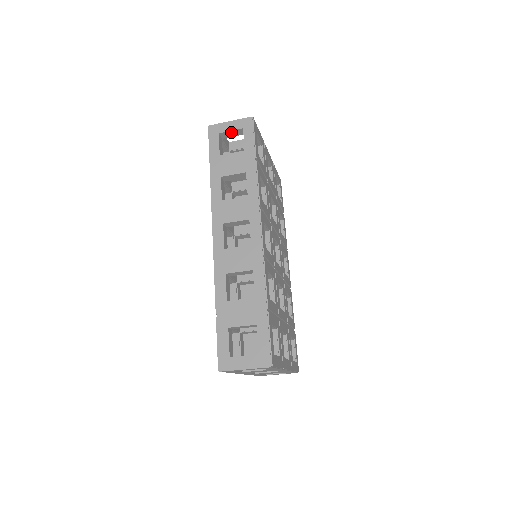
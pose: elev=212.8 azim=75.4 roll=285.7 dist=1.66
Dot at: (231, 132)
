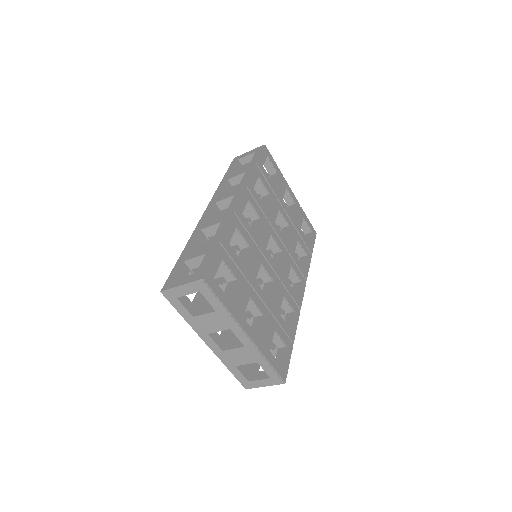
Dot at: (247, 158)
